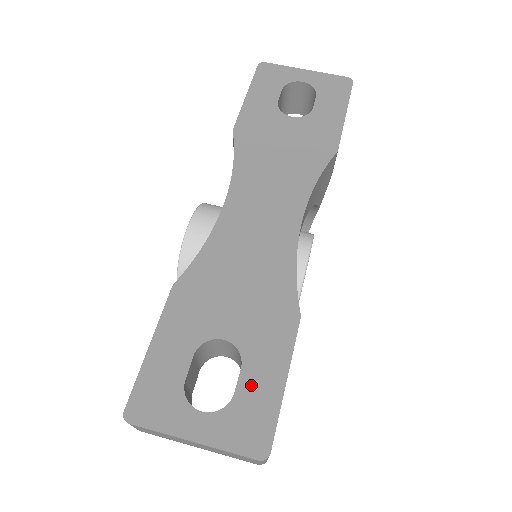
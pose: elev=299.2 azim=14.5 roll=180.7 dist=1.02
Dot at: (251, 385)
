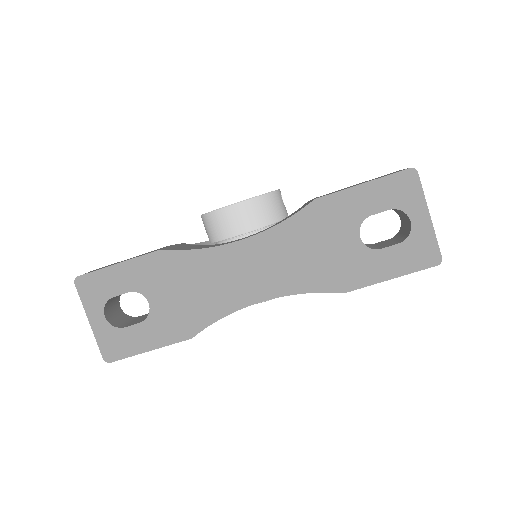
Dot at: (135, 334)
